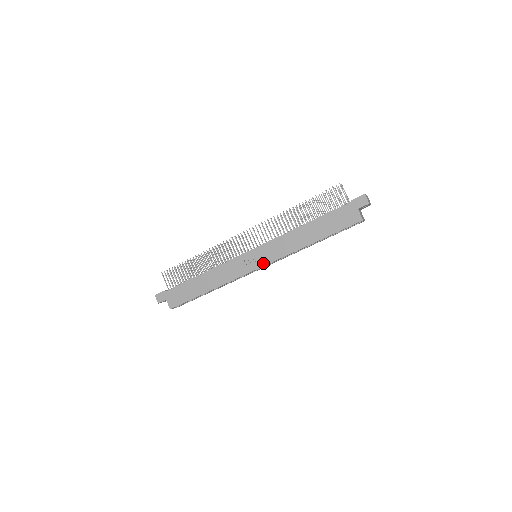
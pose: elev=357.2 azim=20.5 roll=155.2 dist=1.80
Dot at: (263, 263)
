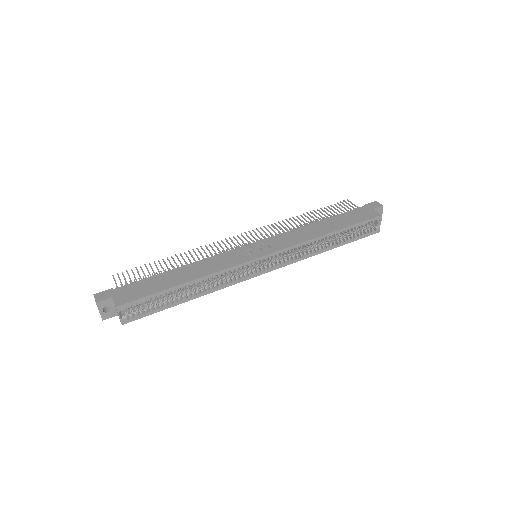
Dot at: (270, 251)
